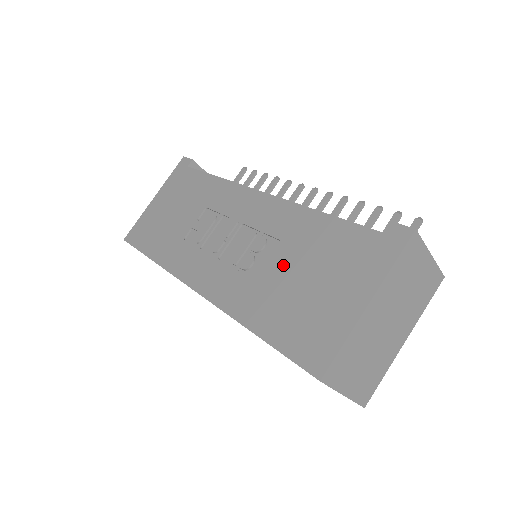
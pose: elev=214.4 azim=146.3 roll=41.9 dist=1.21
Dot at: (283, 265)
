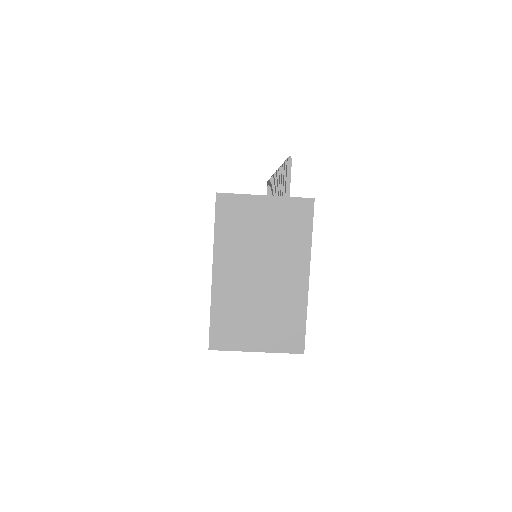
Dot at: occluded
